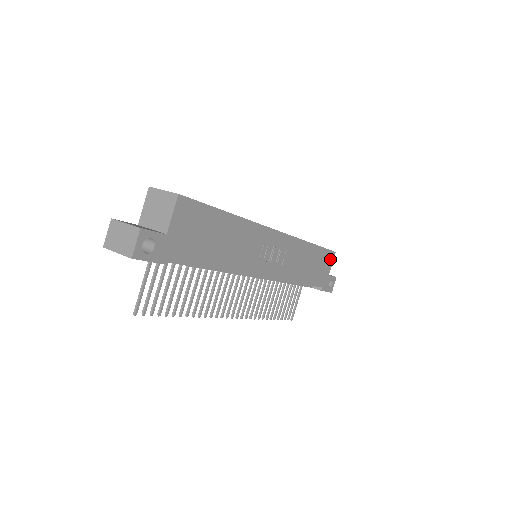
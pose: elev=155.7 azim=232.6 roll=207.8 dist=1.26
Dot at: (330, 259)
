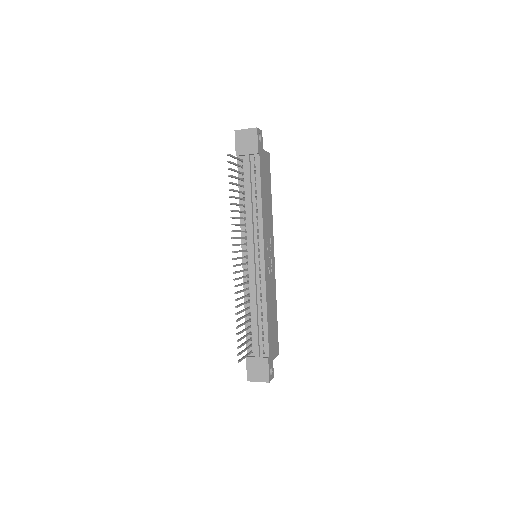
Dot at: (276, 350)
